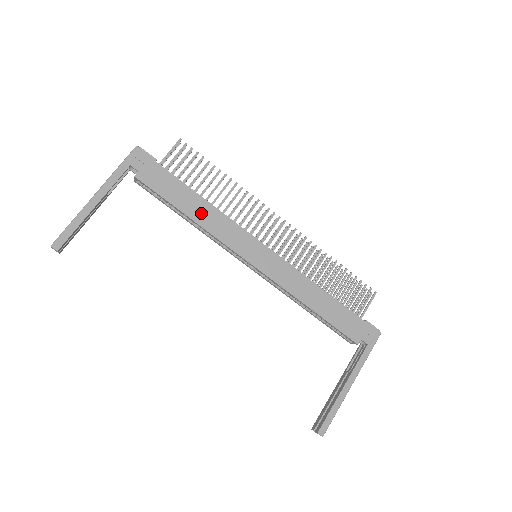
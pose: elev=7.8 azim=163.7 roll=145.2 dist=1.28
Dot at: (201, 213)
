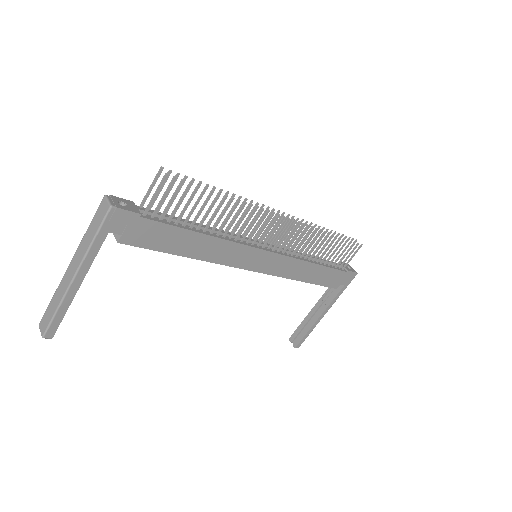
Dot at: (201, 249)
